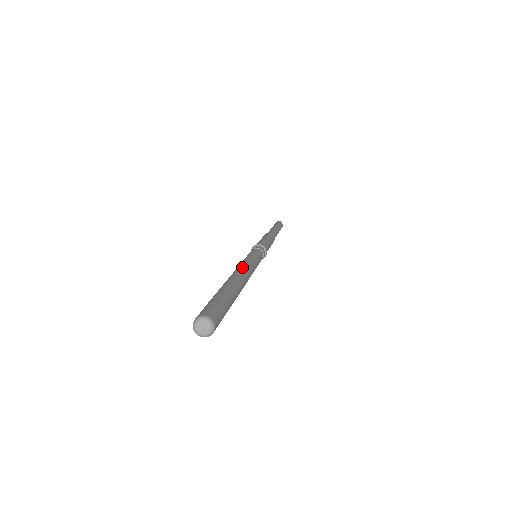
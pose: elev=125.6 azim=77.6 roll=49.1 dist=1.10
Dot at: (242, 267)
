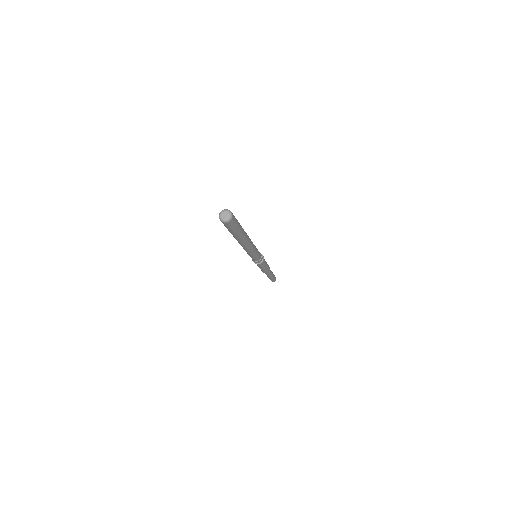
Dot at: occluded
